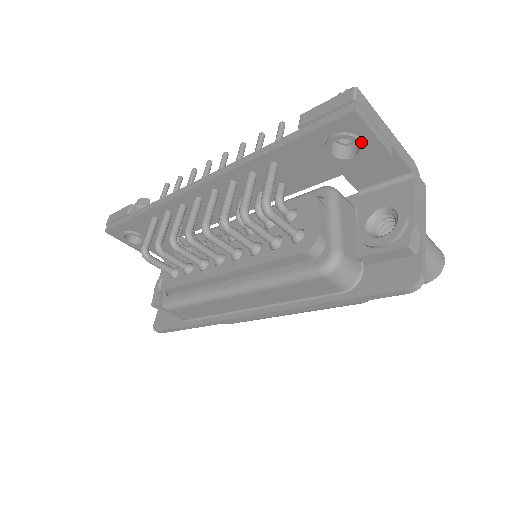
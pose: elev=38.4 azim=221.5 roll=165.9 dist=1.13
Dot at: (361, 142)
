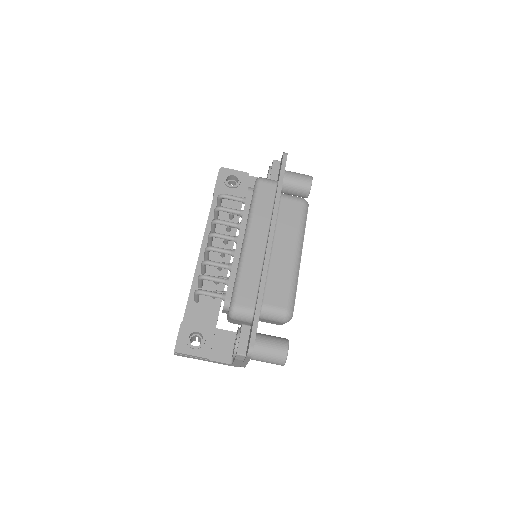
Dot at: (234, 174)
